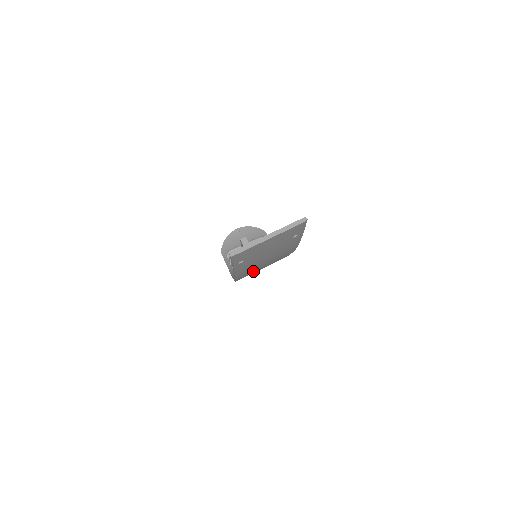
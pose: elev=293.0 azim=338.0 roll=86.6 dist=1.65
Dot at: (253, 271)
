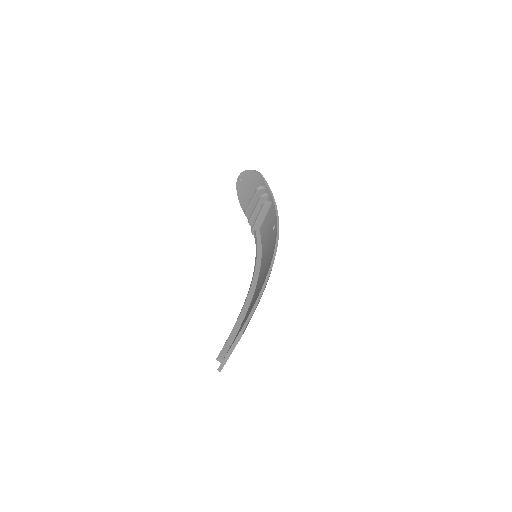
Dot at: occluded
